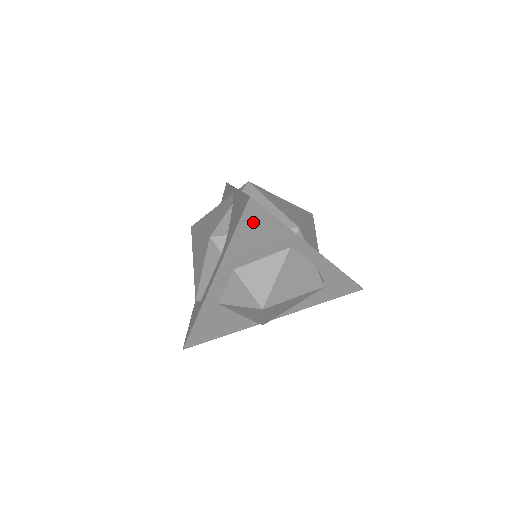
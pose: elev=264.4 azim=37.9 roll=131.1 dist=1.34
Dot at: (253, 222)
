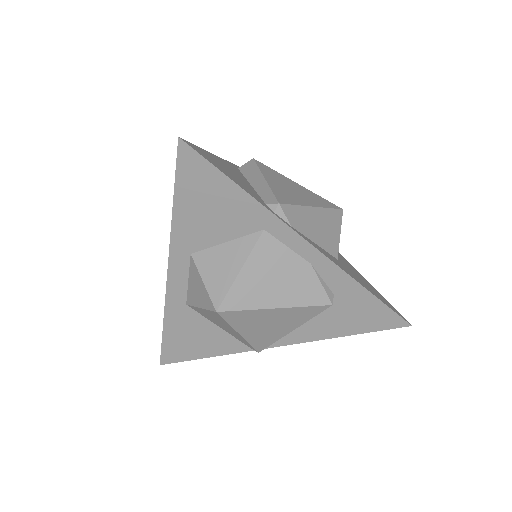
Dot at: (196, 180)
